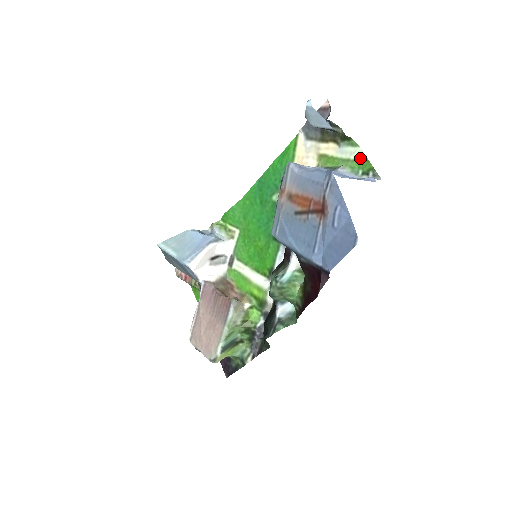
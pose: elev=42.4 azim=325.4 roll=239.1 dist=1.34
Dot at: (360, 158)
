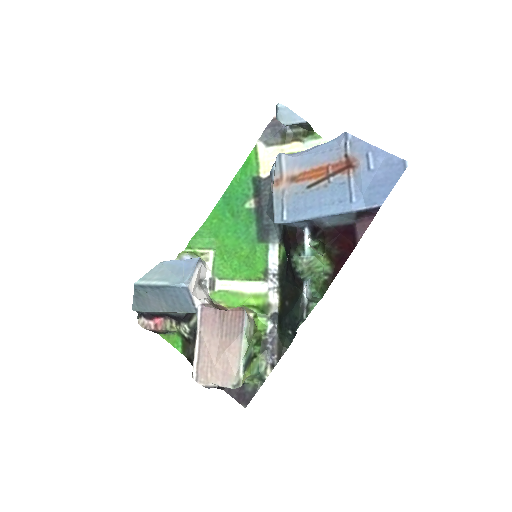
Dot at: occluded
